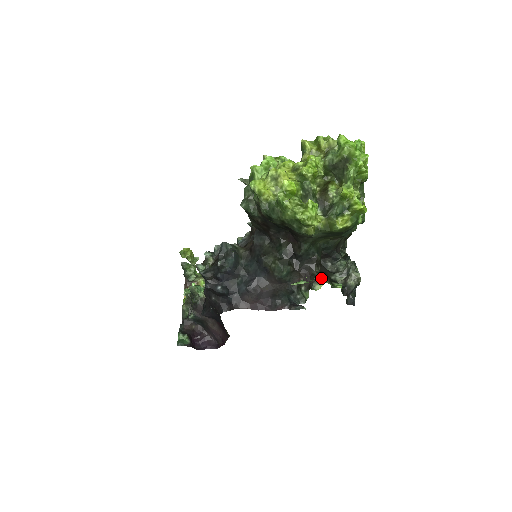
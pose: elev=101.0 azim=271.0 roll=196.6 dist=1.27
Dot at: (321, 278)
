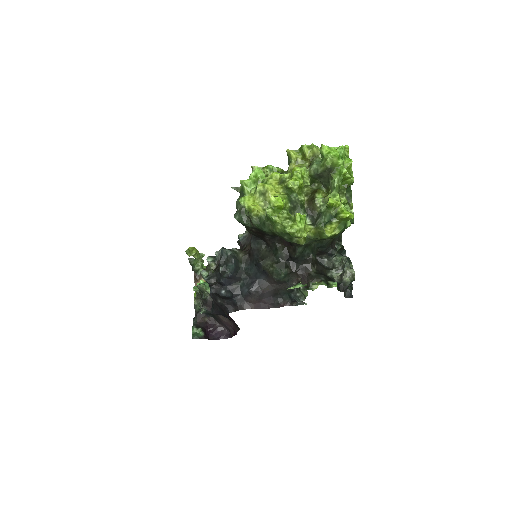
Dot at: (317, 278)
